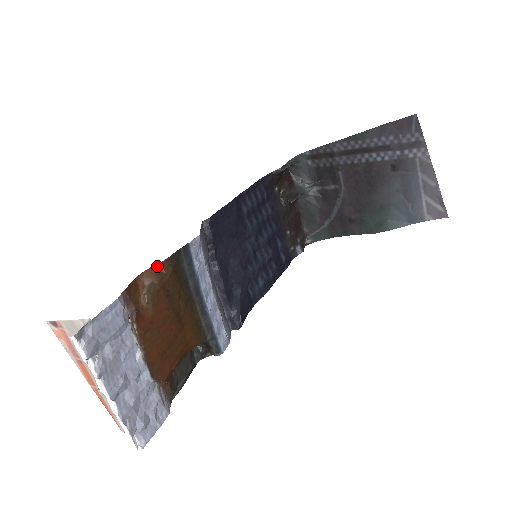
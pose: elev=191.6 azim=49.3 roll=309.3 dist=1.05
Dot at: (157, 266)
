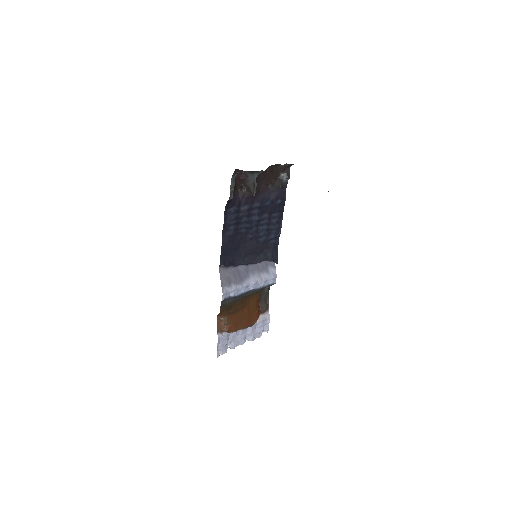
Dot at: (219, 314)
